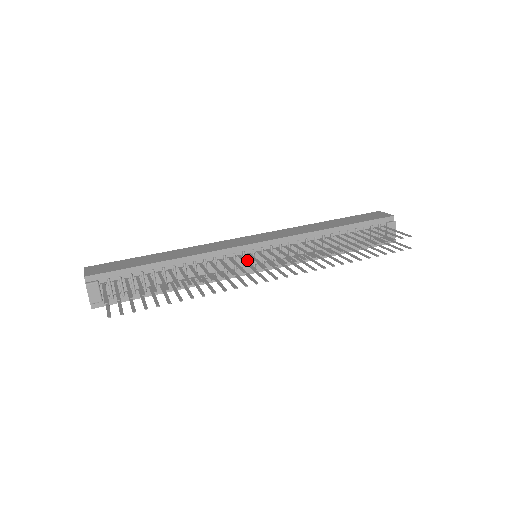
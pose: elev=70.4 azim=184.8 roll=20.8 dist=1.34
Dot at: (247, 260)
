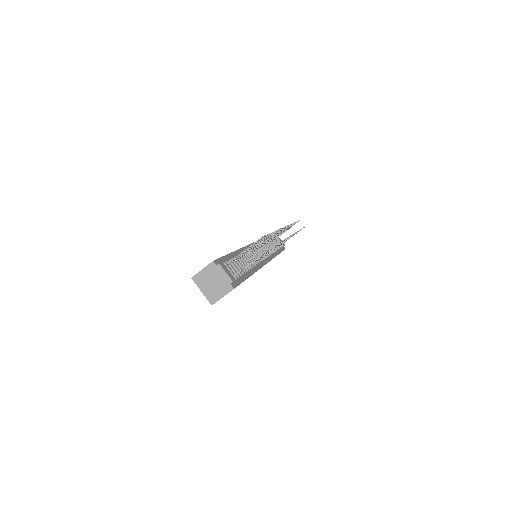
Dot at: (258, 255)
